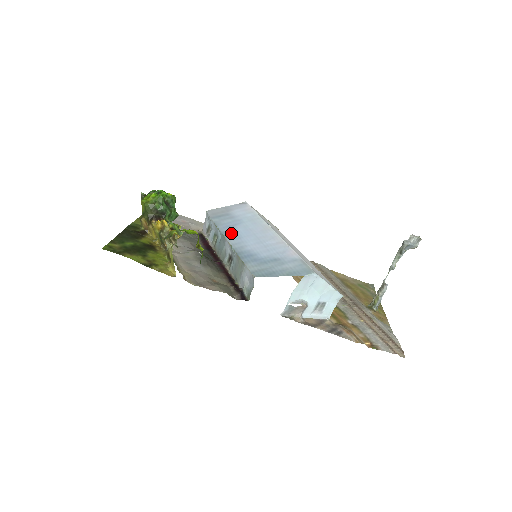
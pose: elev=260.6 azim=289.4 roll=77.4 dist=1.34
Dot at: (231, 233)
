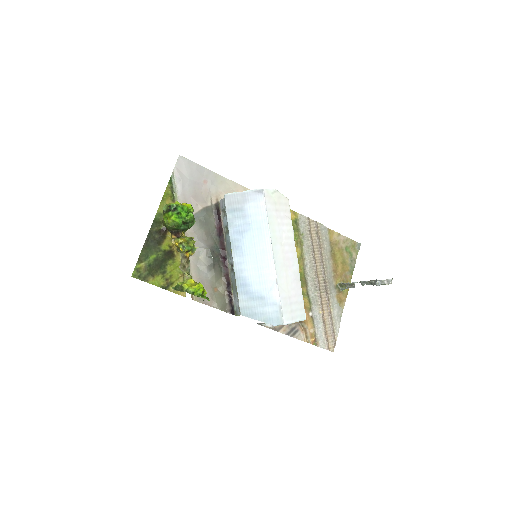
Dot at: (238, 245)
